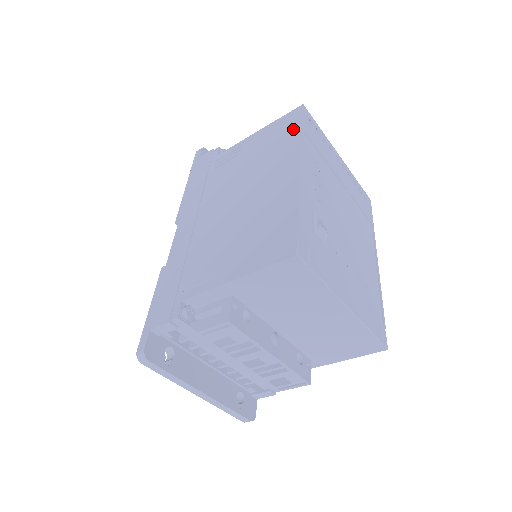
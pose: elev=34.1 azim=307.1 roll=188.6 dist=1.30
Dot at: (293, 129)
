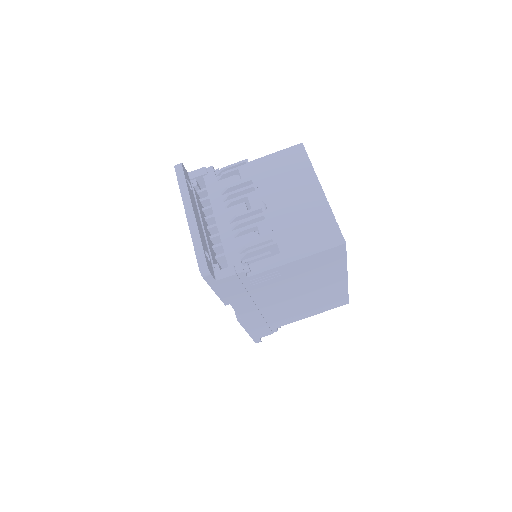
Dot at: occluded
